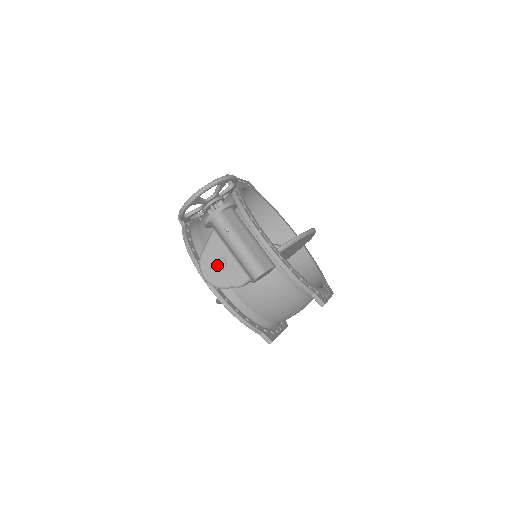
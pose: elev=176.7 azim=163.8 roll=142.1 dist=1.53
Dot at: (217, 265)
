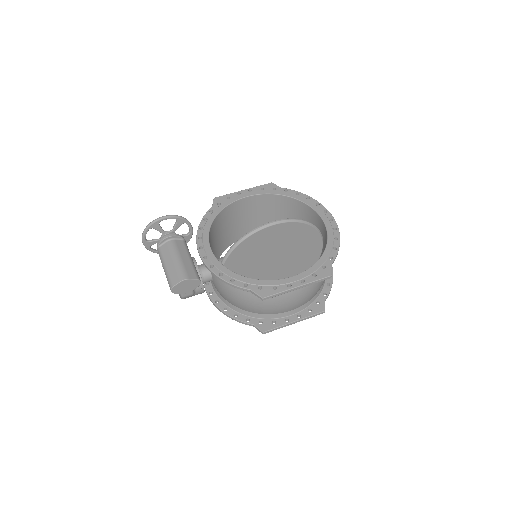
Dot at: occluded
